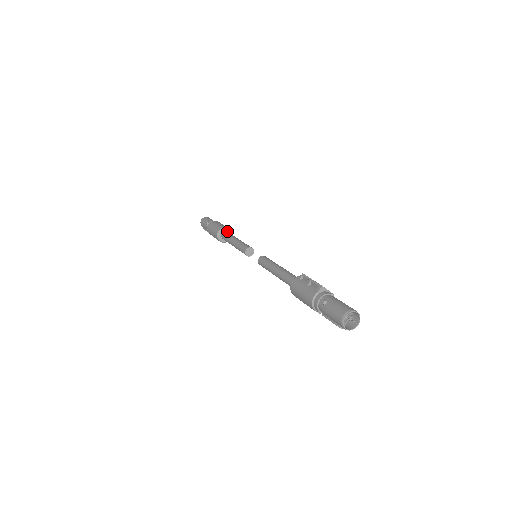
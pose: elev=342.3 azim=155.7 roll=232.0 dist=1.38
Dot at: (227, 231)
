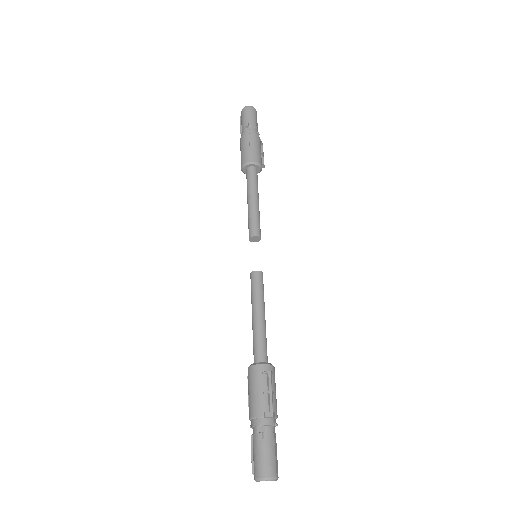
Dot at: (257, 167)
